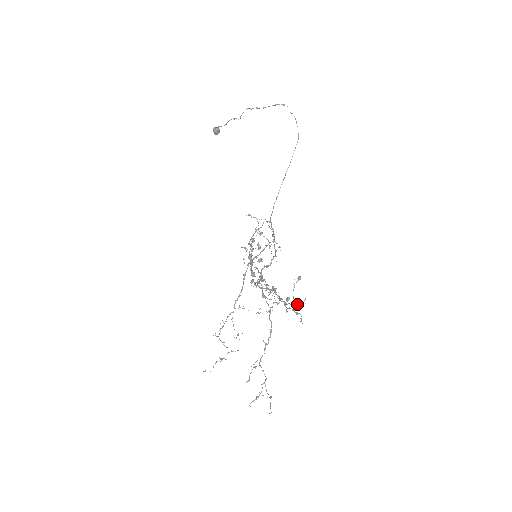
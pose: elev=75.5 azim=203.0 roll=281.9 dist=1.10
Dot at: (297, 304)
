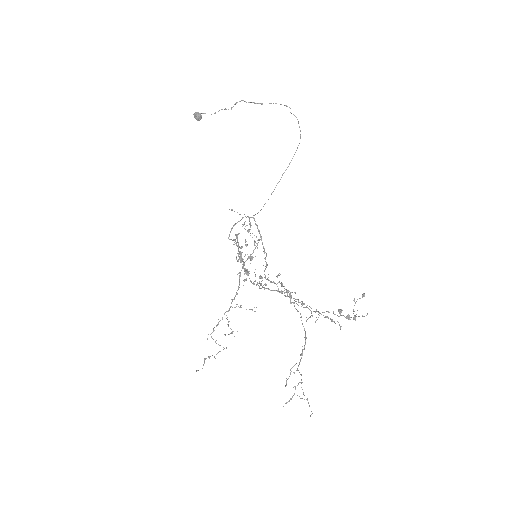
Dot at: occluded
